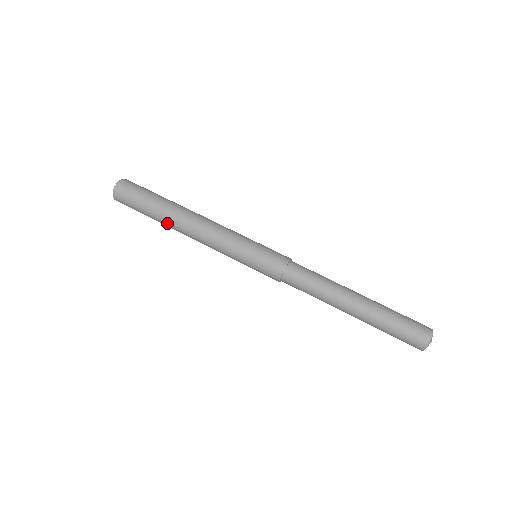
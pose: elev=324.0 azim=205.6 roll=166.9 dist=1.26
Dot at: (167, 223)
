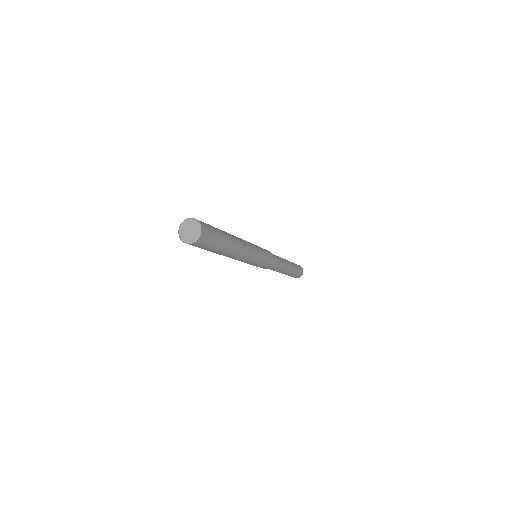
Dot at: occluded
